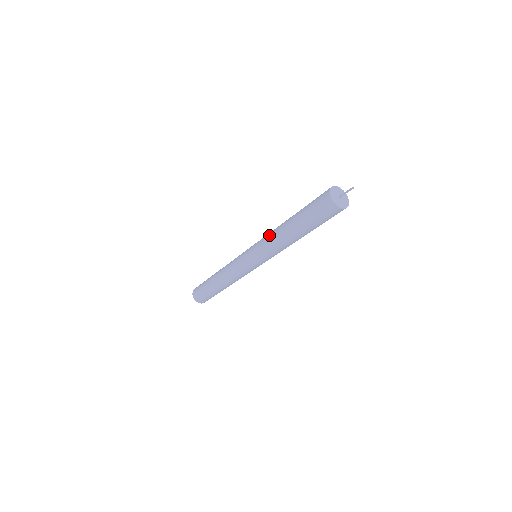
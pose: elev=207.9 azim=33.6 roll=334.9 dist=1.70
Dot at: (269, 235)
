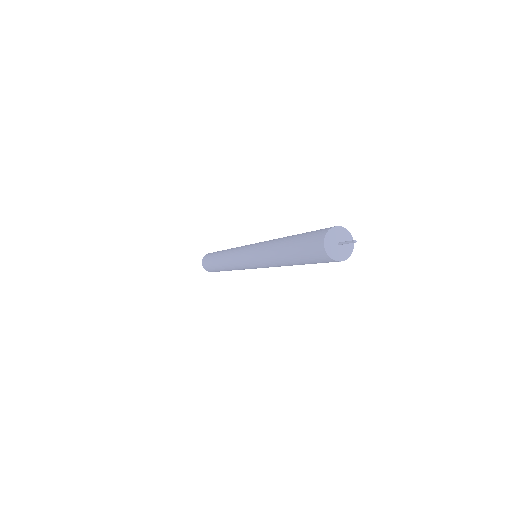
Dot at: (271, 240)
